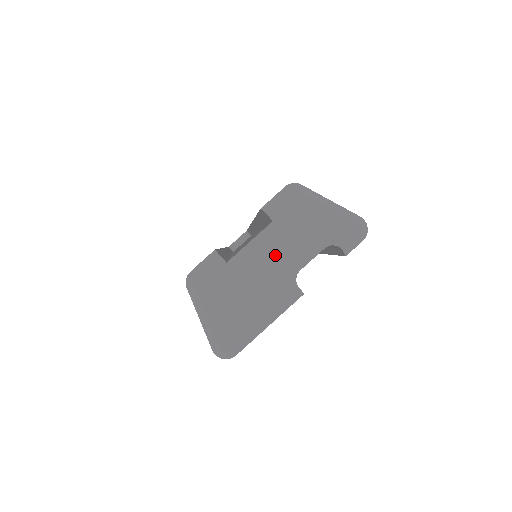
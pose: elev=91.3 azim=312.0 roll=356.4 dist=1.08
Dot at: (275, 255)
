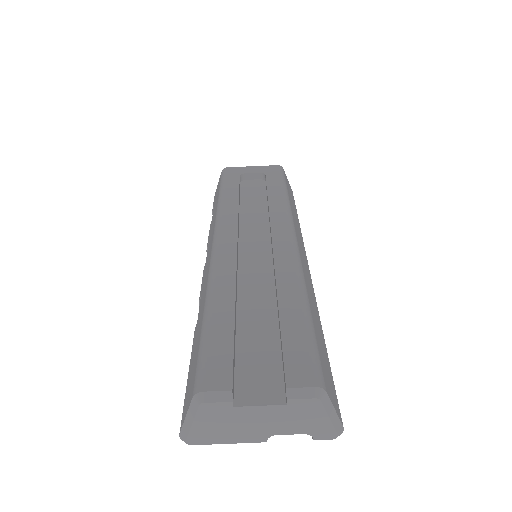
Dot at: (269, 420)
